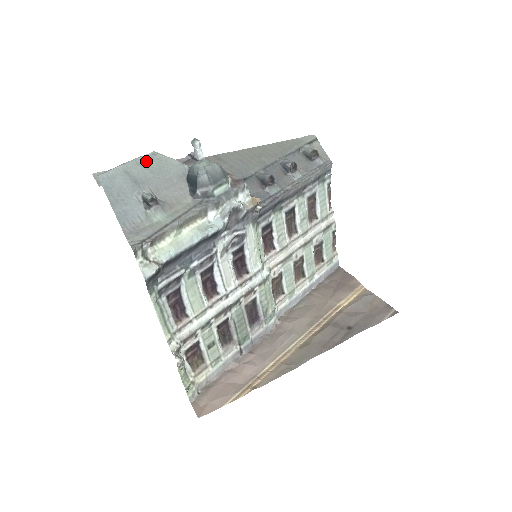
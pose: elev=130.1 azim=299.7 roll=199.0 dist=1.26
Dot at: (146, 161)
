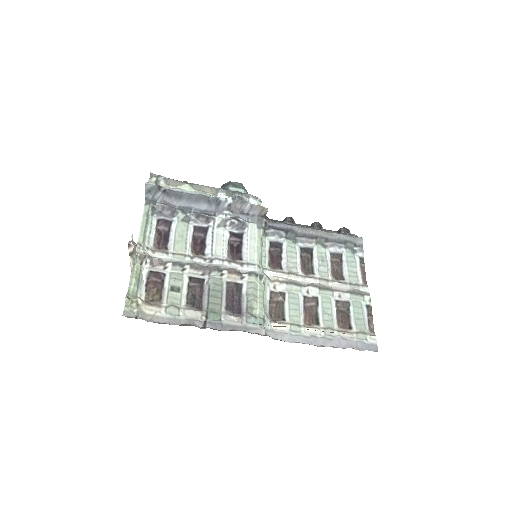
Dot at: occluded
